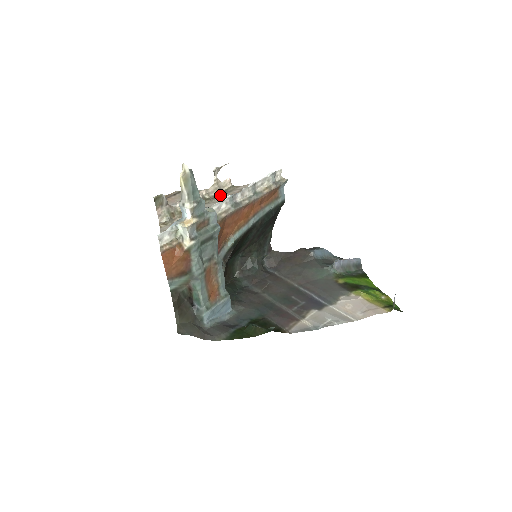
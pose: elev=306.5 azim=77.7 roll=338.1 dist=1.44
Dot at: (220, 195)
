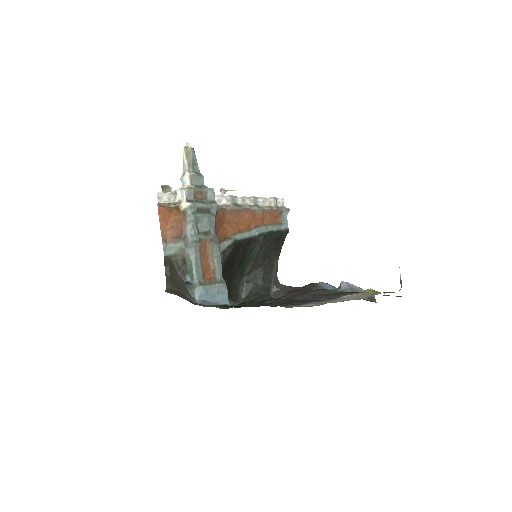
Dot at: occluded
